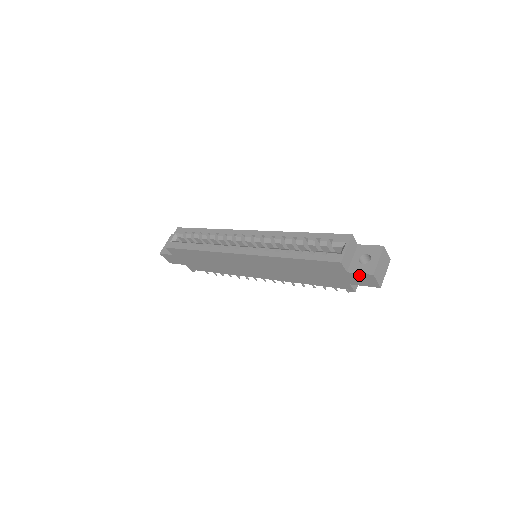
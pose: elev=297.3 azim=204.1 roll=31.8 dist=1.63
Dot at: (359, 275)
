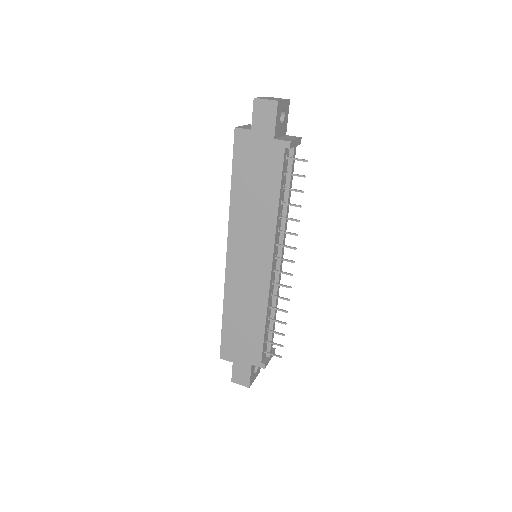
Dot at: (255, 117)
